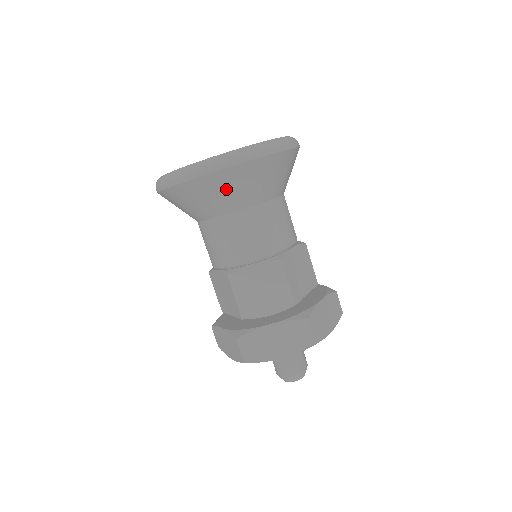
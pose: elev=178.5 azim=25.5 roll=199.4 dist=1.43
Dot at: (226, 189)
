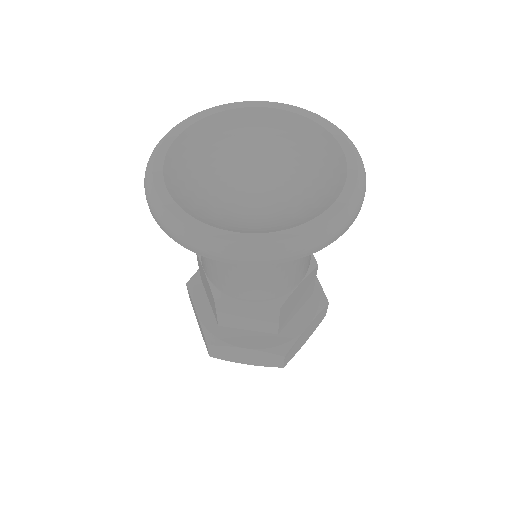
Dot at: occluded
